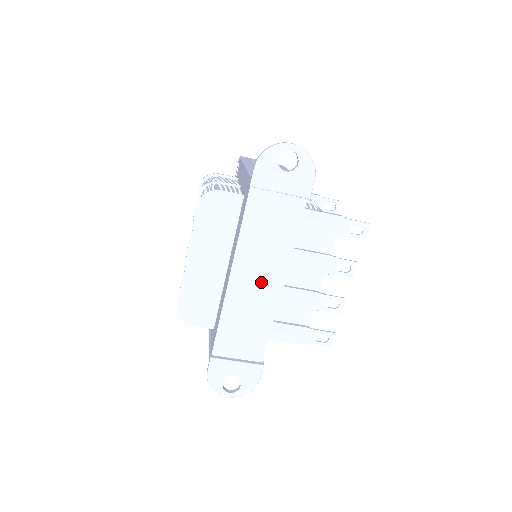
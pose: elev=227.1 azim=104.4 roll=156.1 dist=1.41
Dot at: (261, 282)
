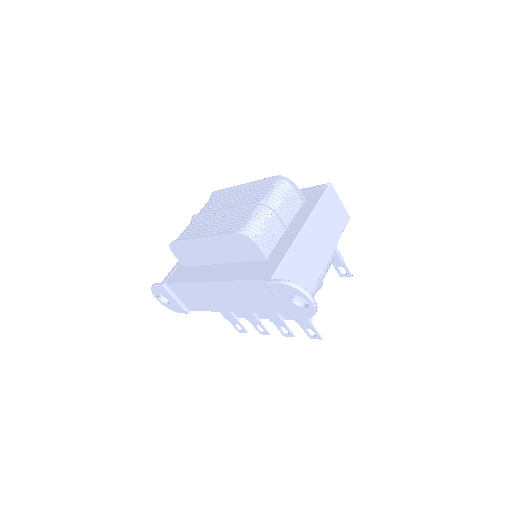
Dot at: (224, 299)
